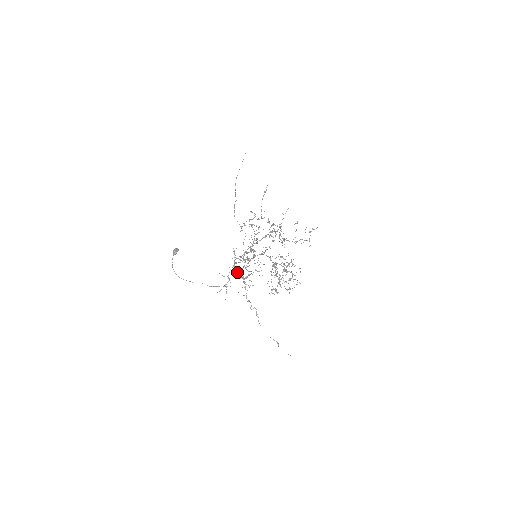
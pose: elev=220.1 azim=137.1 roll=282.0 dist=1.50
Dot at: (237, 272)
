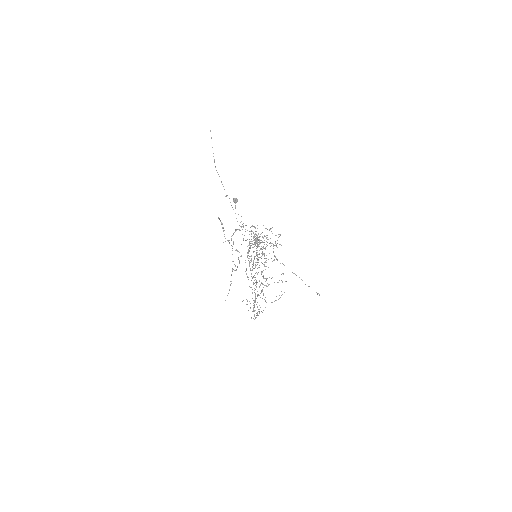
Dot at: occluded
